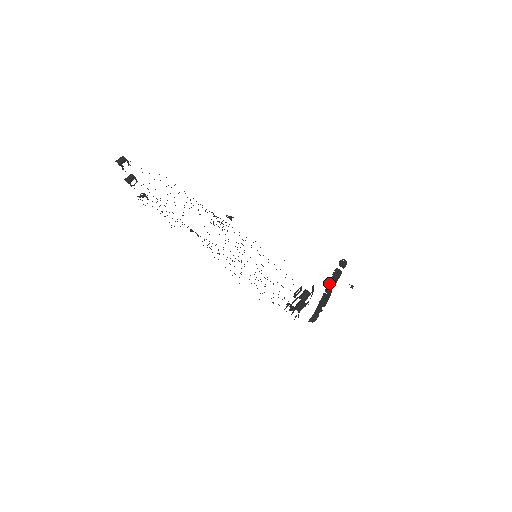
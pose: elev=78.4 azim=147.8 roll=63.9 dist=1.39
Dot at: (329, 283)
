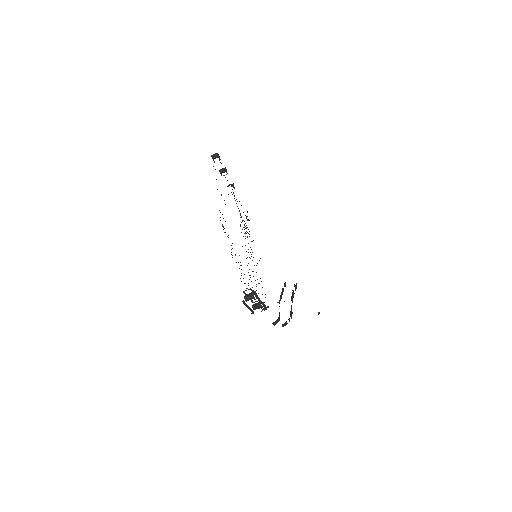
Dot at: (280, 297)
